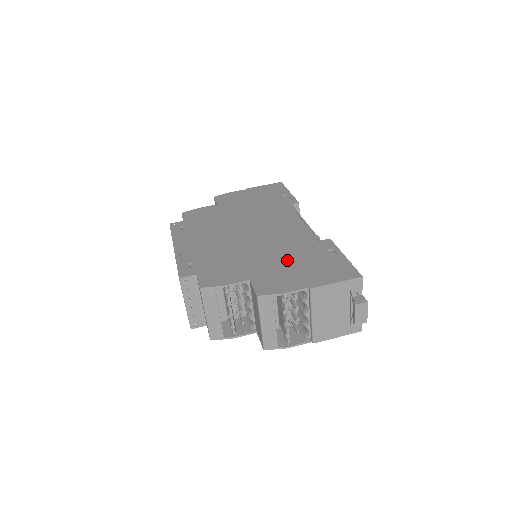
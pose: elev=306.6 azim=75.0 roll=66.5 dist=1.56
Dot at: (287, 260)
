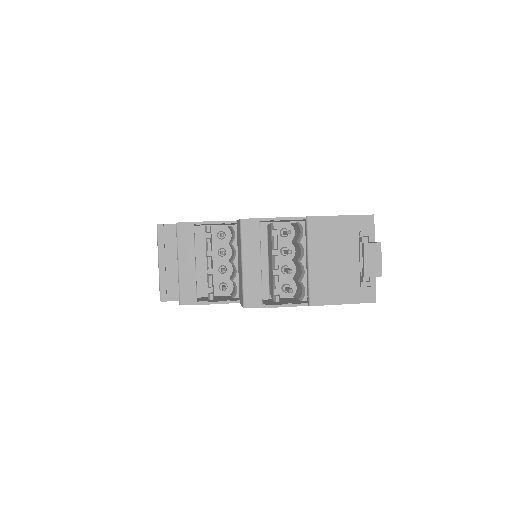
Dot at: occluded
